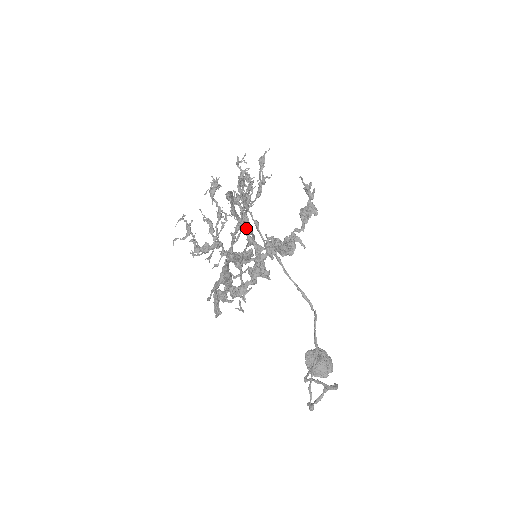
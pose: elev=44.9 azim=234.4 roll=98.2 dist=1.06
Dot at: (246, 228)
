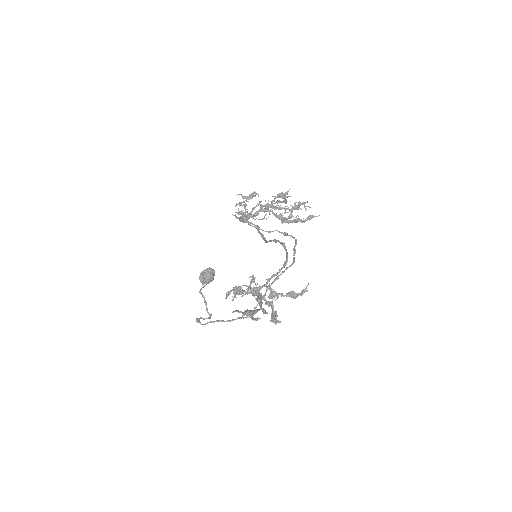
Dot at: occluded
